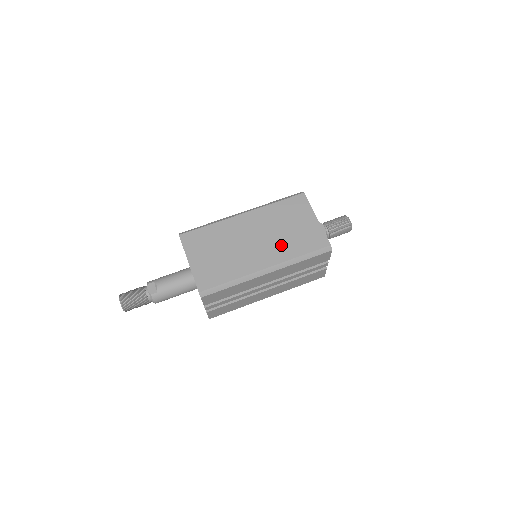
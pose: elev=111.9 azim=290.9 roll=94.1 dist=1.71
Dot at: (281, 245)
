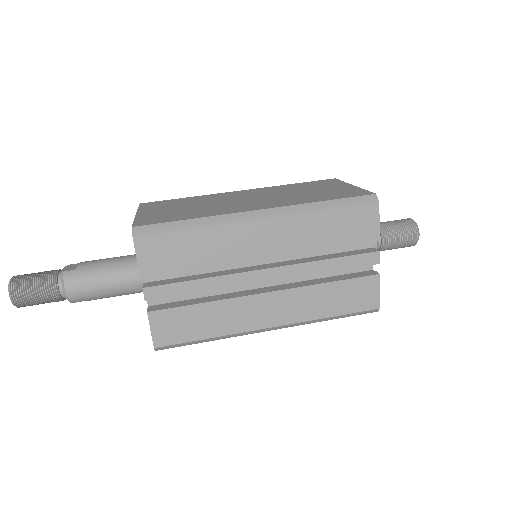
Dot at: (290, 198)
